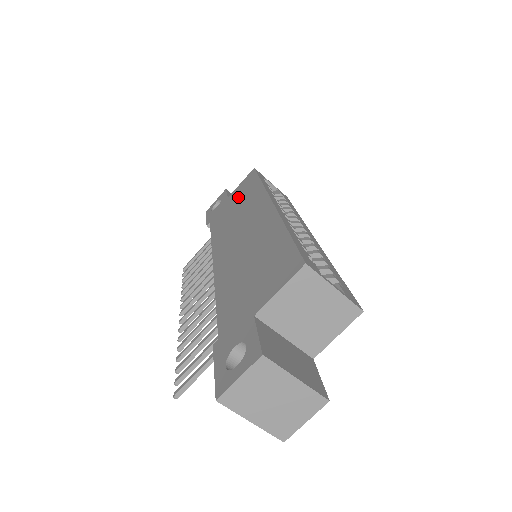
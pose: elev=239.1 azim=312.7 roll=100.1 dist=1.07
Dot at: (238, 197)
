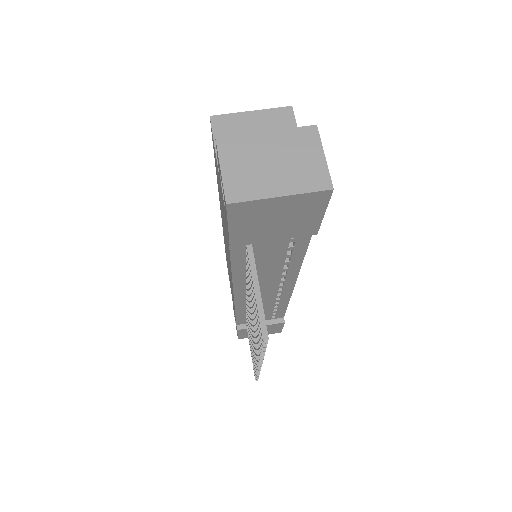
Dot at: (229, 278)
